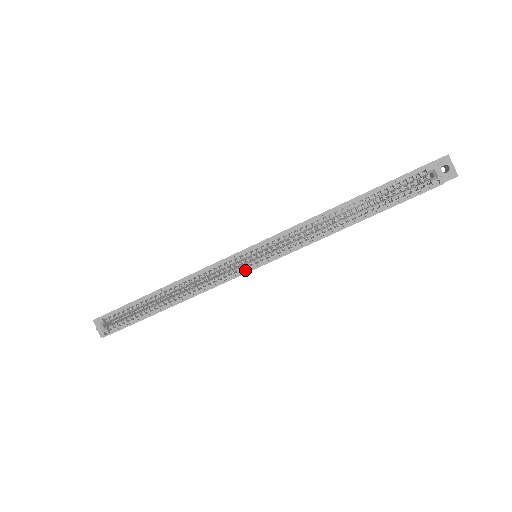
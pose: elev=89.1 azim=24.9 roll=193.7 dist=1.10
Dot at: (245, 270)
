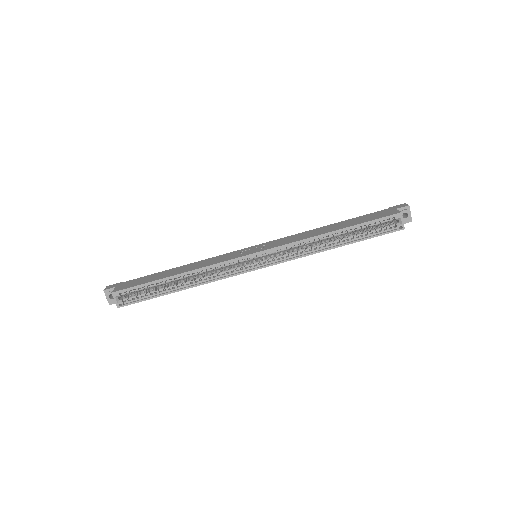
Dot at: (250, 269)
